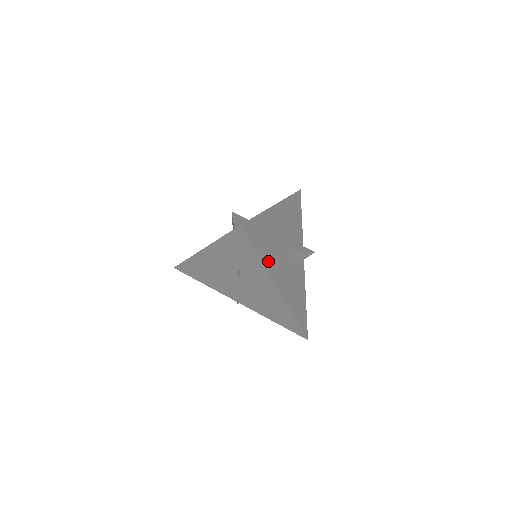
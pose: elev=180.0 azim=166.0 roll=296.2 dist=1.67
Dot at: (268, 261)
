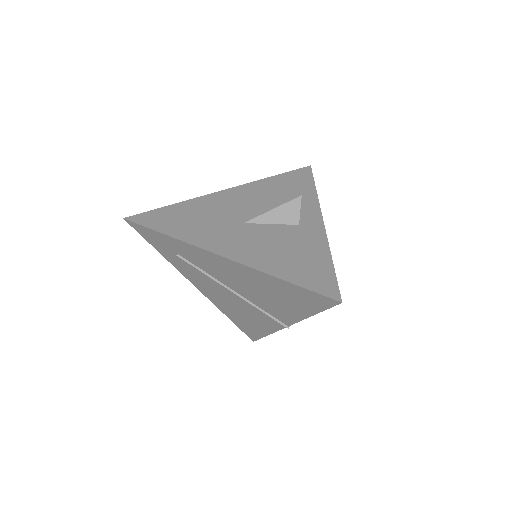
Dot at: (191, 235)
